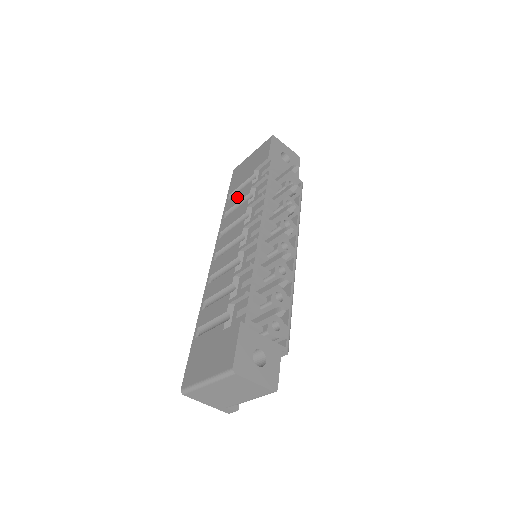
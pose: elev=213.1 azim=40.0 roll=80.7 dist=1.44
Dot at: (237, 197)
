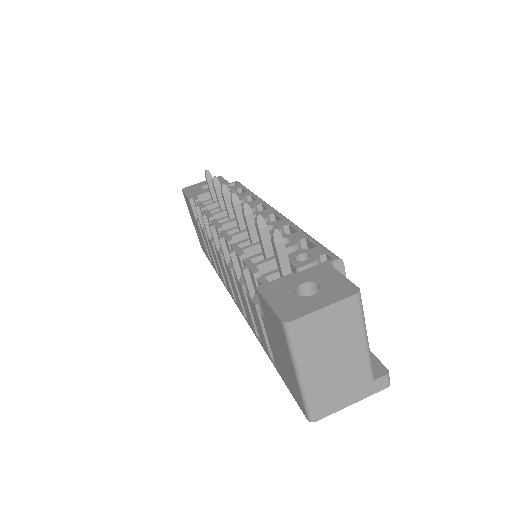
Dot at: occluded
